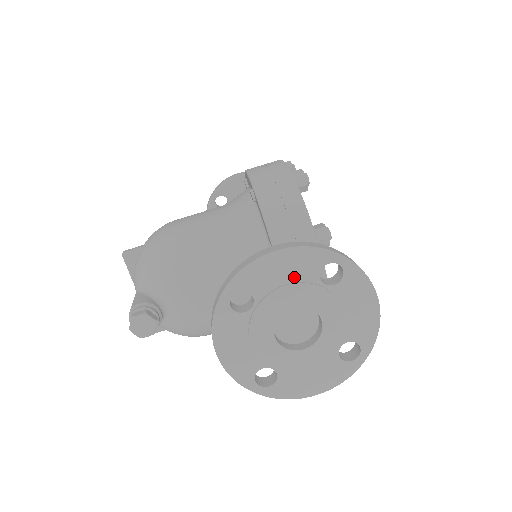
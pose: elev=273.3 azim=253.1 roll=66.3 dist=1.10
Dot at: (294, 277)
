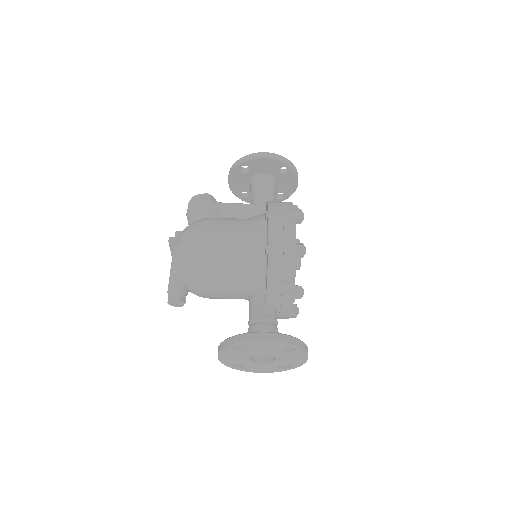
Dot at: (270, 347)
